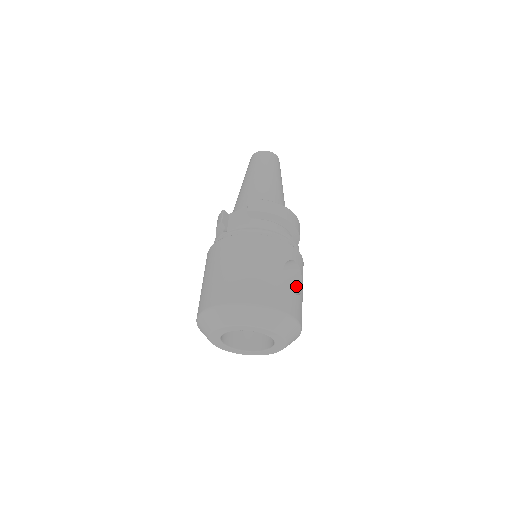
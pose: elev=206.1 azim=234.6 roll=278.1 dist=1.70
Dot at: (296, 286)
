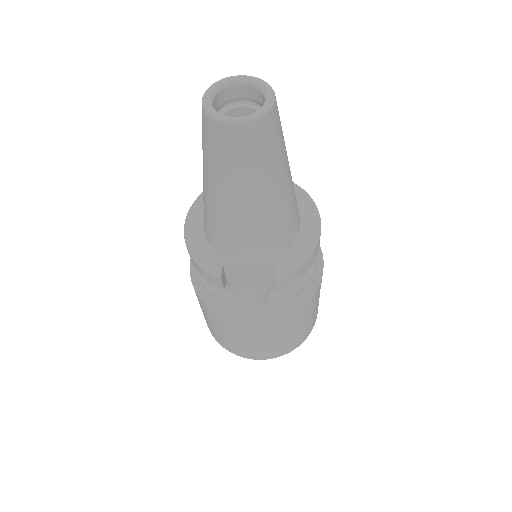
Dot at: occluded
